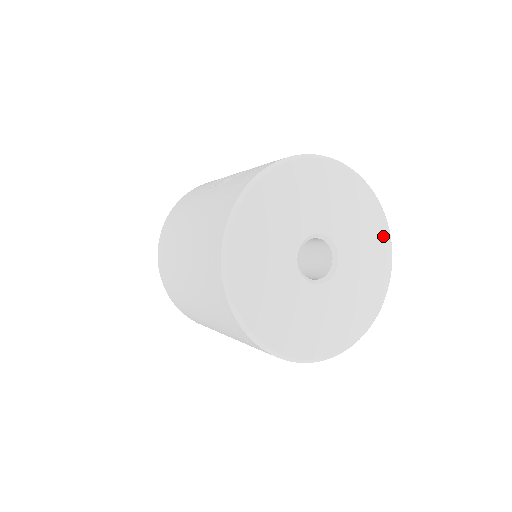
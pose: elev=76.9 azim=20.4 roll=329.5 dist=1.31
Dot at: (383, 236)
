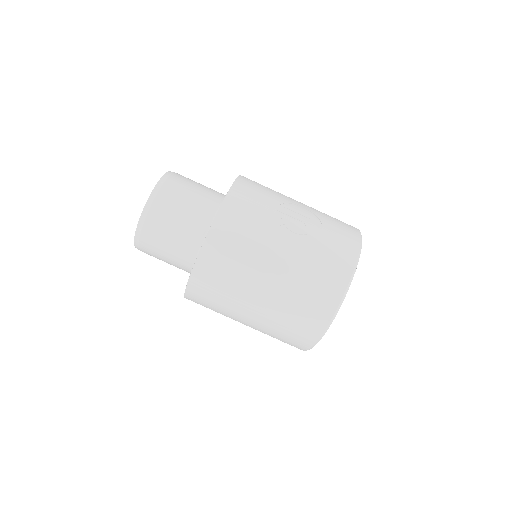
Dot at: occluded
